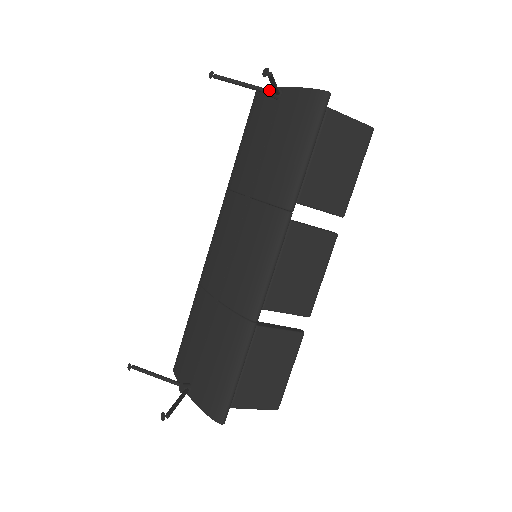
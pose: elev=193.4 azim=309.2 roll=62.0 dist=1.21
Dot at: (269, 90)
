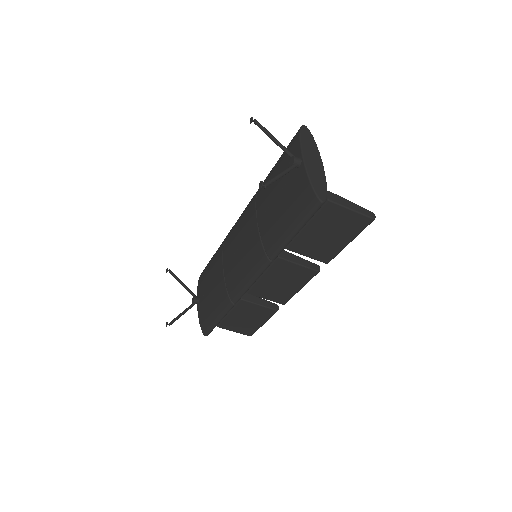
Dot at: (291, 158)
